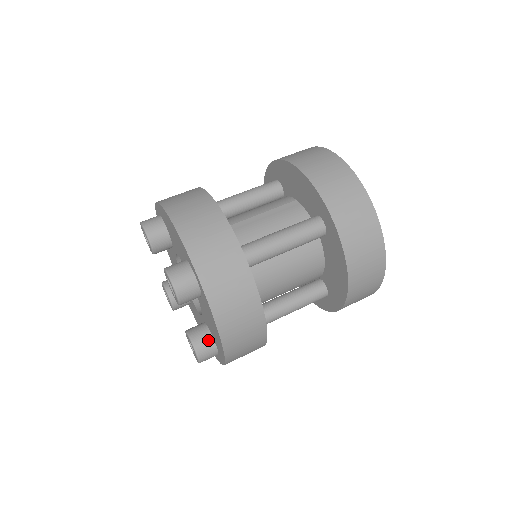
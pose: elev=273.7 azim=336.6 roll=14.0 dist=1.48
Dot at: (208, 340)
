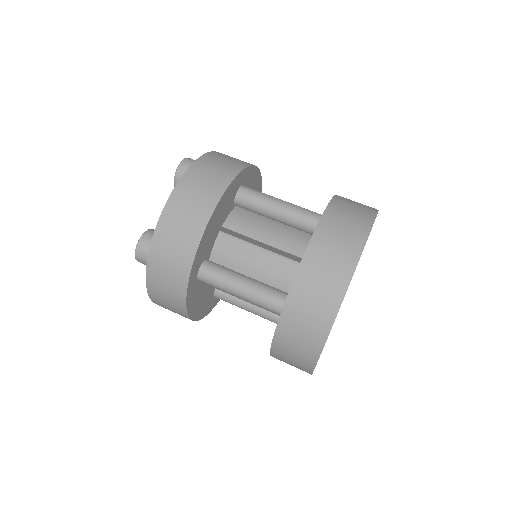
Dot at: occluded
